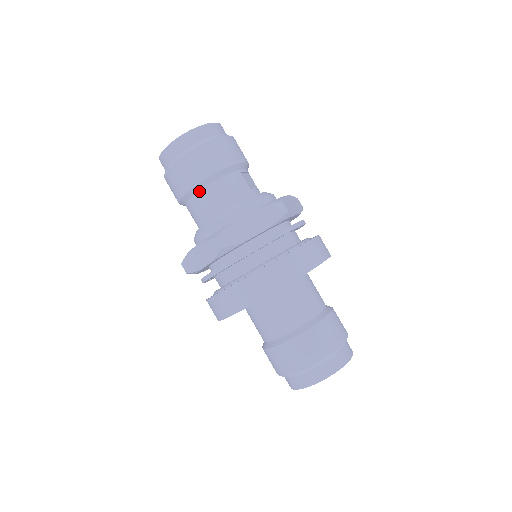
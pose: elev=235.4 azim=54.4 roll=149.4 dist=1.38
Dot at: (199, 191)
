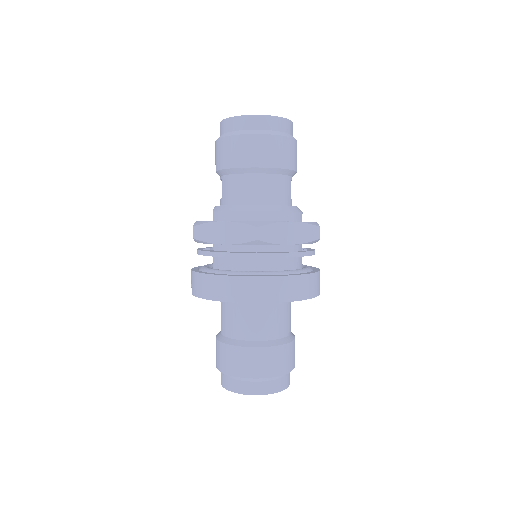
Dot at: (253, 173)
